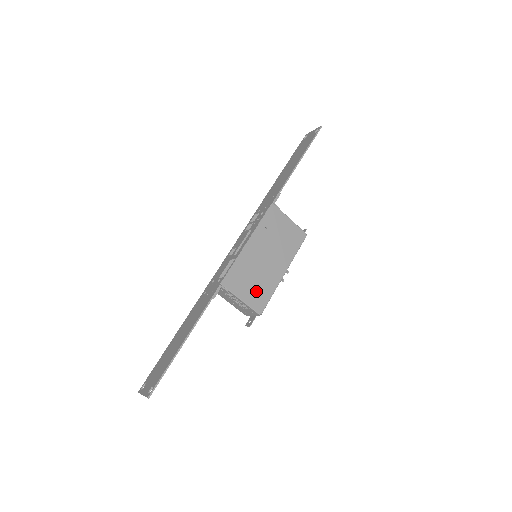
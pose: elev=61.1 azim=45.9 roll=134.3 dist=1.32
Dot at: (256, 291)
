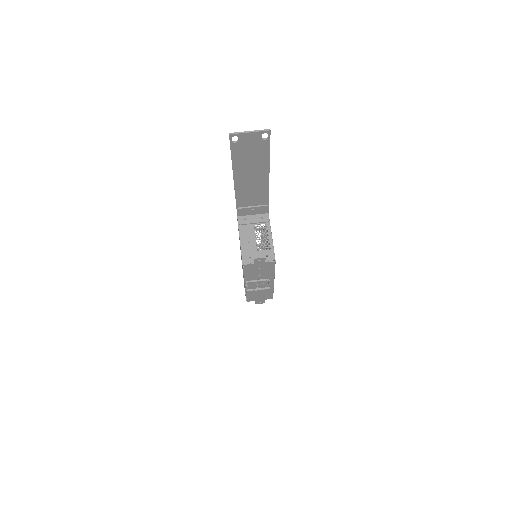
Dot at: occluded
